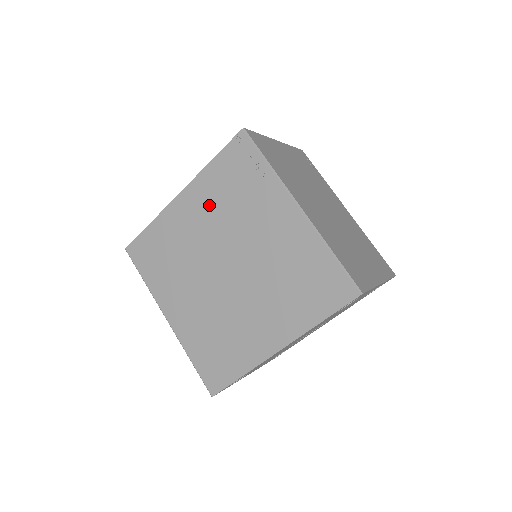
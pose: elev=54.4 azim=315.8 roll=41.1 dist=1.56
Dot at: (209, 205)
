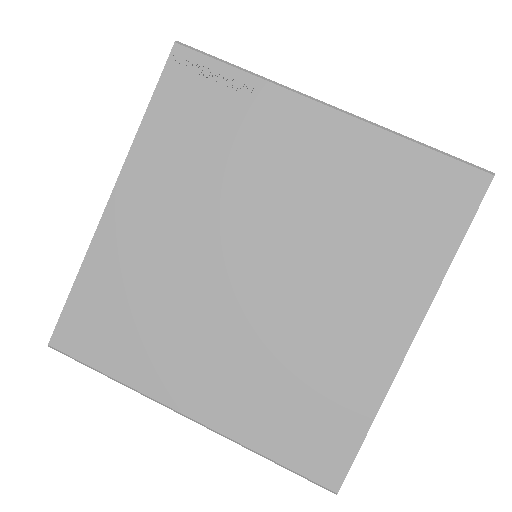
Dot at: (174, 185)
